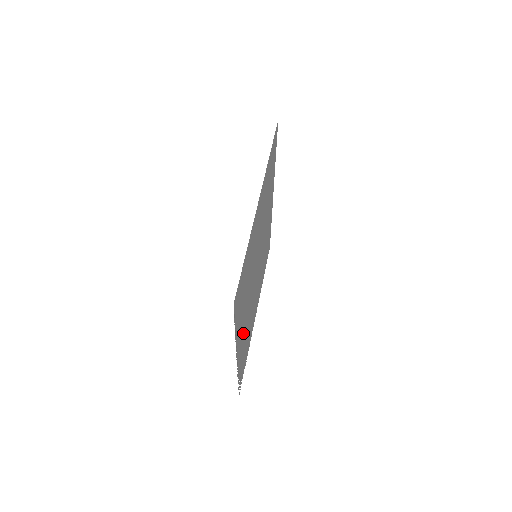
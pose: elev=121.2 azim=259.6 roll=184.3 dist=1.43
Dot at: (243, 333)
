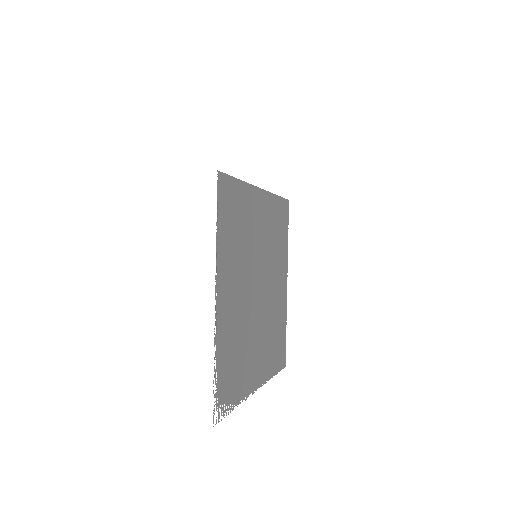
Dot at: (230, 301)
